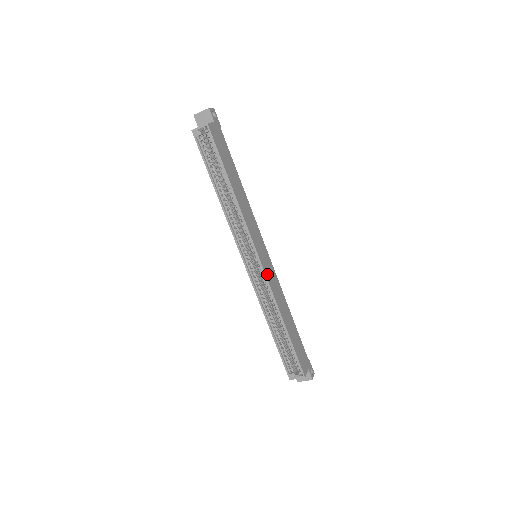
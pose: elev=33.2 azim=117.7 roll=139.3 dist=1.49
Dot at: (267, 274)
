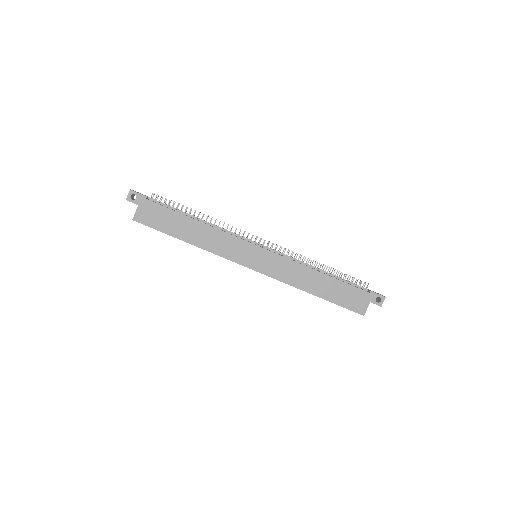
Dot at: (268, 272)
